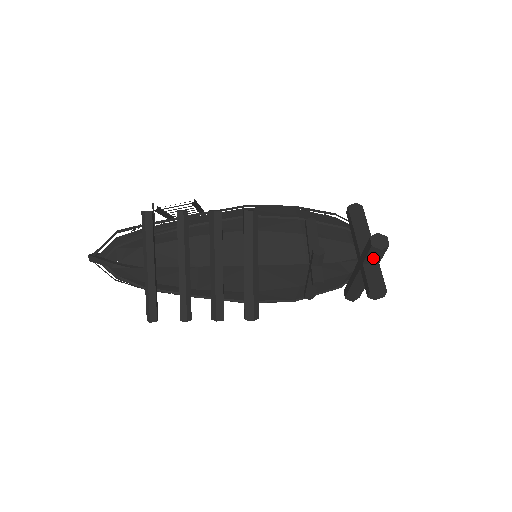
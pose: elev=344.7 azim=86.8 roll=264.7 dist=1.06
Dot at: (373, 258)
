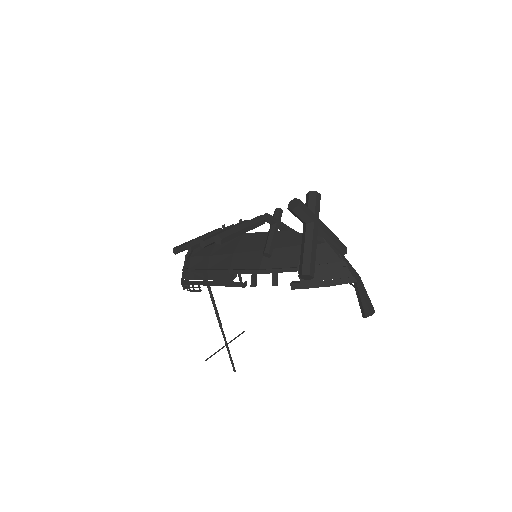
Dot at: (307, 204)
